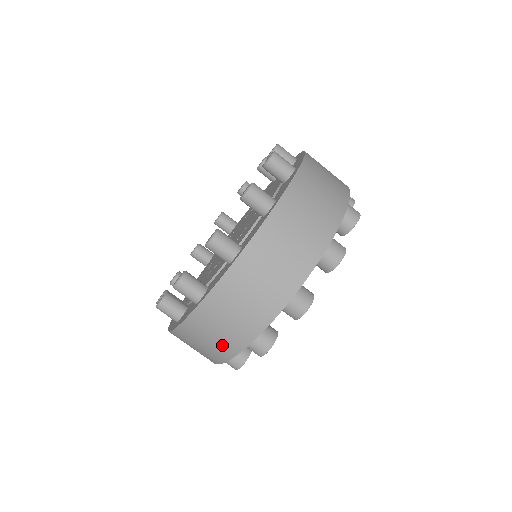
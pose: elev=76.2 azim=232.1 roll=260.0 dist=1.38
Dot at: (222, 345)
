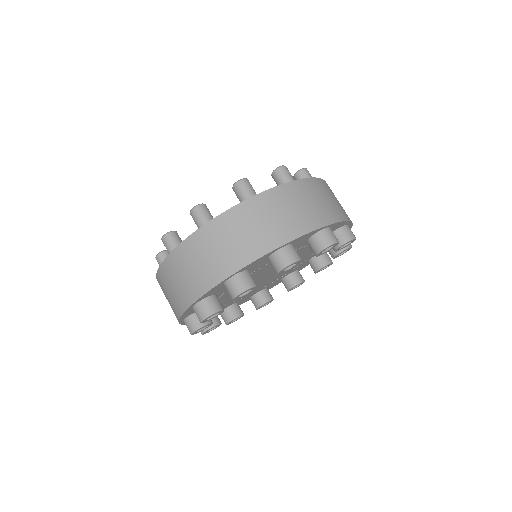
Dot at: (177, 299)
